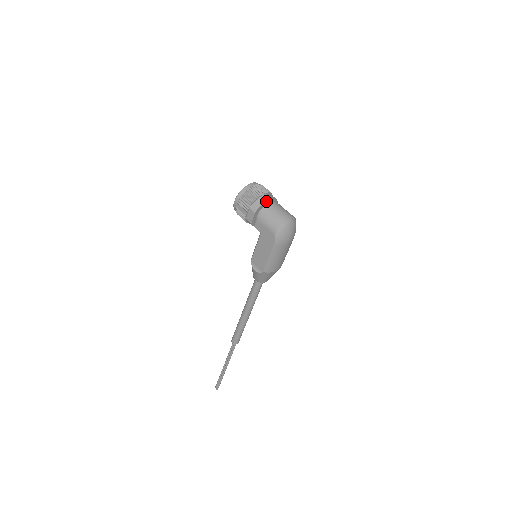
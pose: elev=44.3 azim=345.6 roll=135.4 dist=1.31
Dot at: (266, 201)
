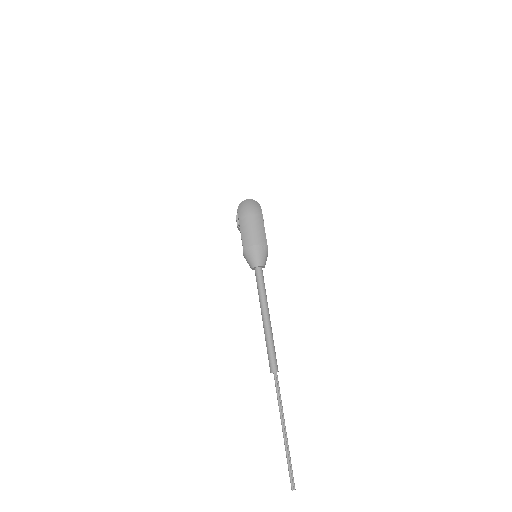
Dot at: occluded
